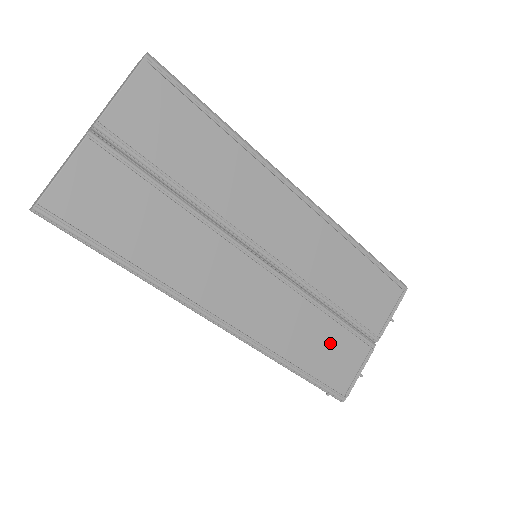
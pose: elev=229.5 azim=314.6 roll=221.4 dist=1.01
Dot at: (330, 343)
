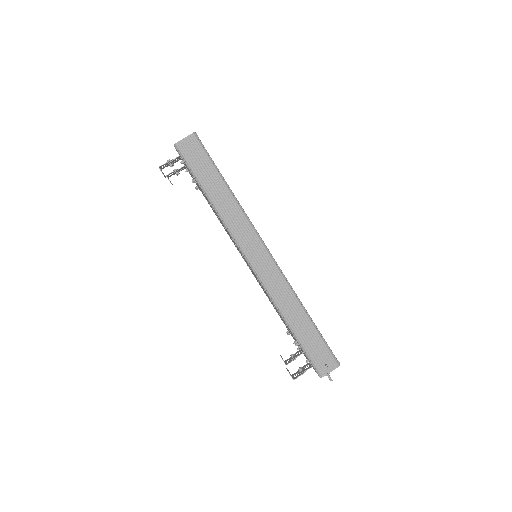
Dot at: occluded
